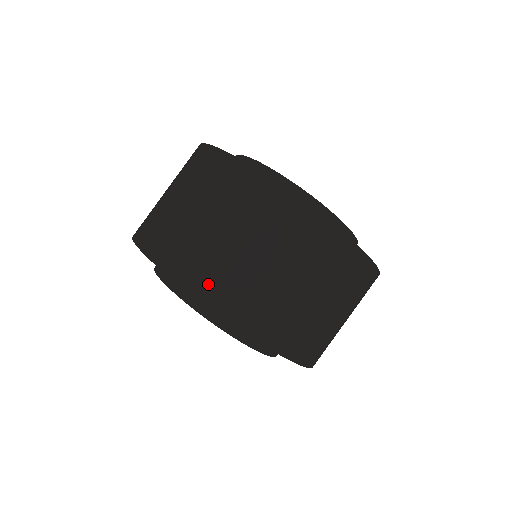
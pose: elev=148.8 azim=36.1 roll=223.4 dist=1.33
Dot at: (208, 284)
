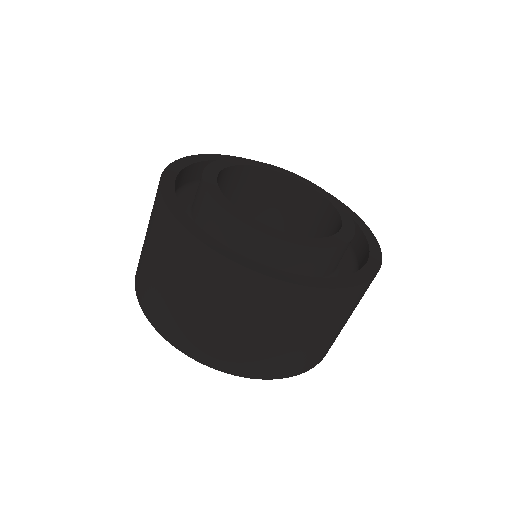
Dot at: (263, 369)
